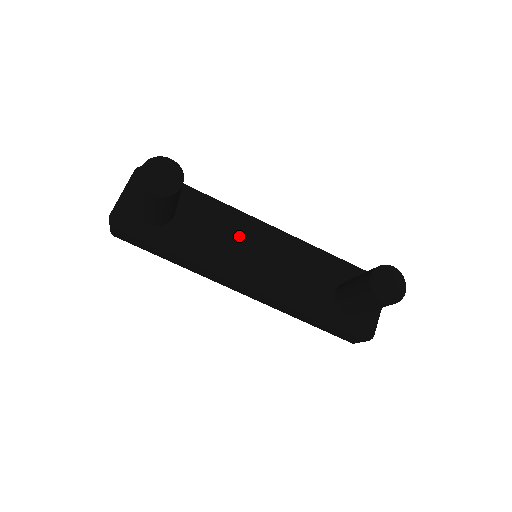
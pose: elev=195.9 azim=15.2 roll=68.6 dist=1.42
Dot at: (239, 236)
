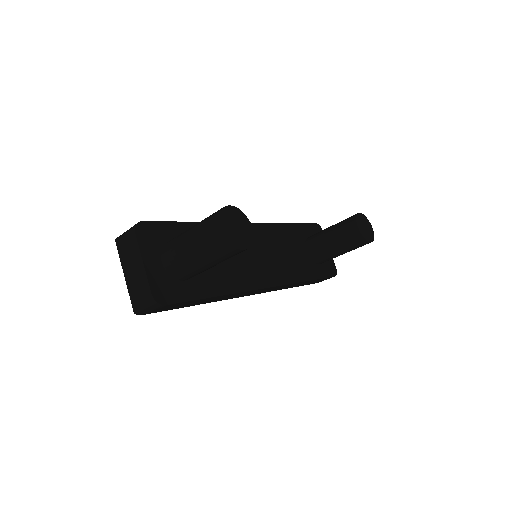
Dot at: occluded
